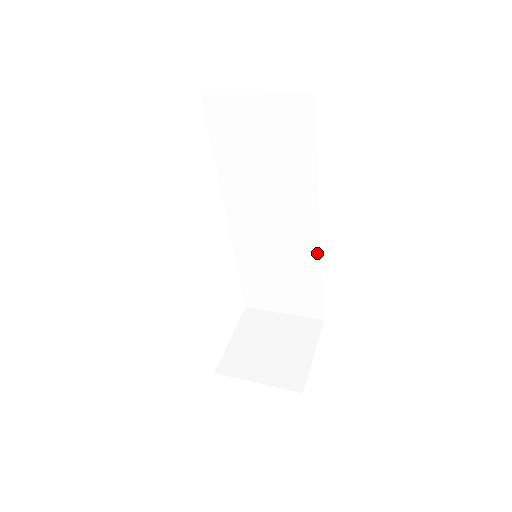
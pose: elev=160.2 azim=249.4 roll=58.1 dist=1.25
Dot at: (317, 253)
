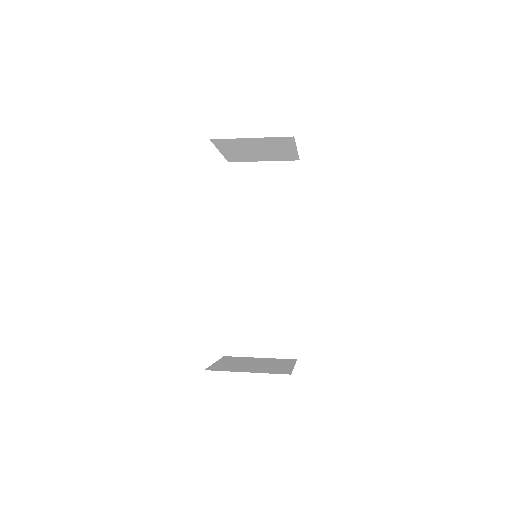
Dot at: (295, 282)
